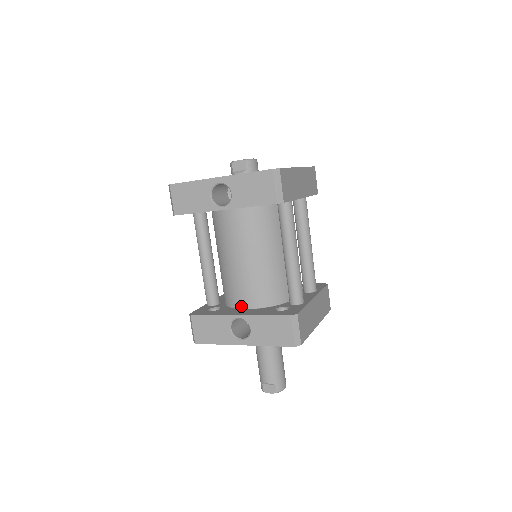
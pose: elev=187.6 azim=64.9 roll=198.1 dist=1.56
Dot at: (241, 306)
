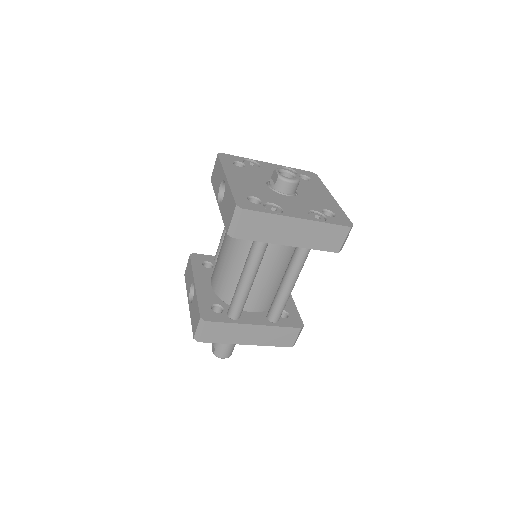
Dot at: (211, 280)
